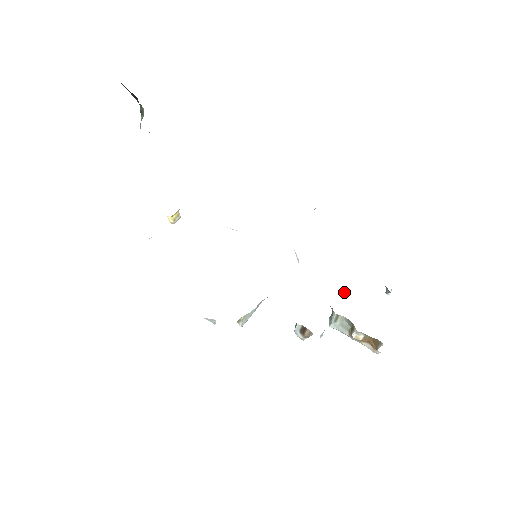
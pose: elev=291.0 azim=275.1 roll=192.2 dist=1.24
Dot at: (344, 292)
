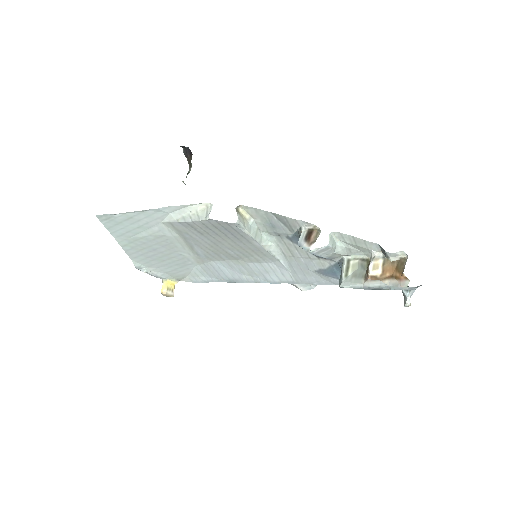
Dot at: occluded
